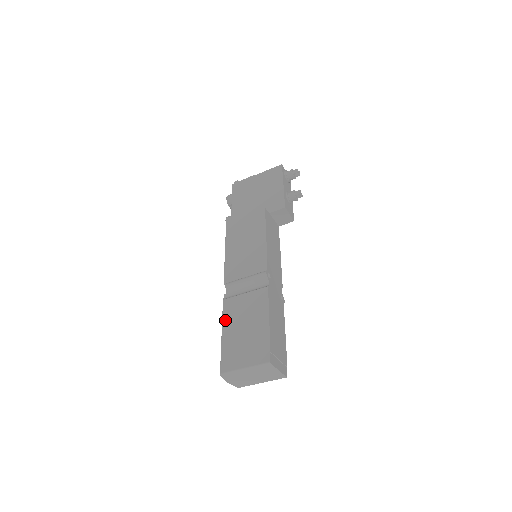
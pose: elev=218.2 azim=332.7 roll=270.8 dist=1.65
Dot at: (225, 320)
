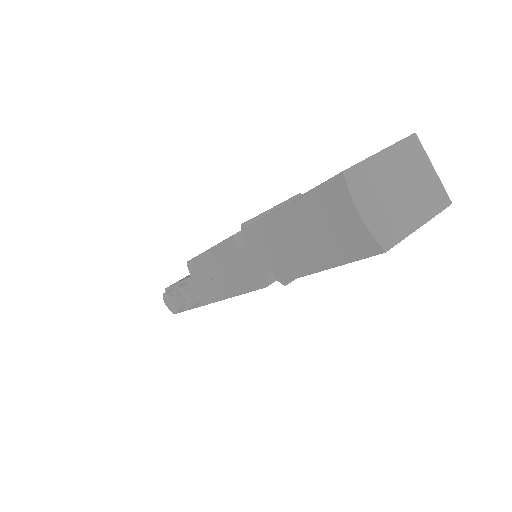
Dot at: (278, 208)
